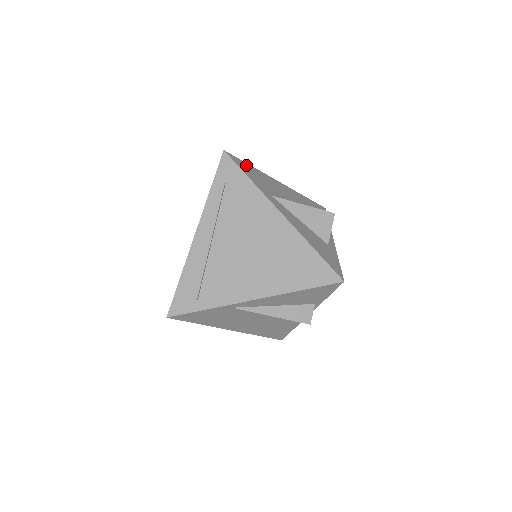
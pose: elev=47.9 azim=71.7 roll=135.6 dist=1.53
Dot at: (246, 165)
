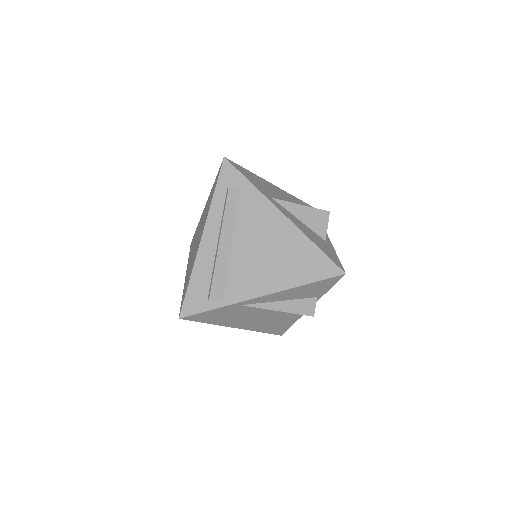
Dot at: (245, 170)
